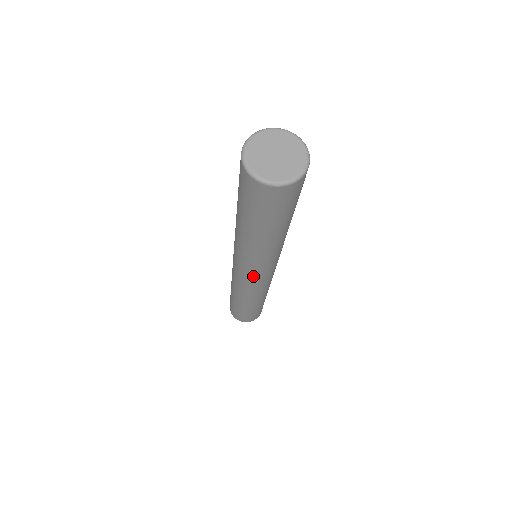
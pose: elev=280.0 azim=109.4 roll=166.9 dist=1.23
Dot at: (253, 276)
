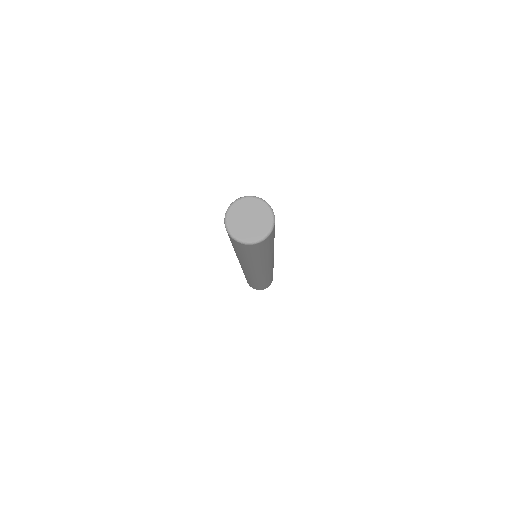
Dot at: (259, 273)
